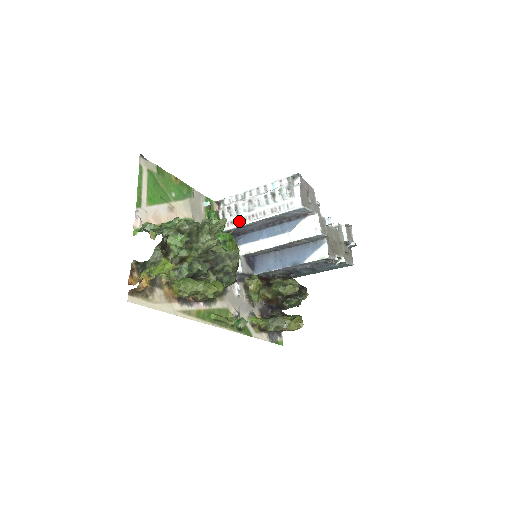
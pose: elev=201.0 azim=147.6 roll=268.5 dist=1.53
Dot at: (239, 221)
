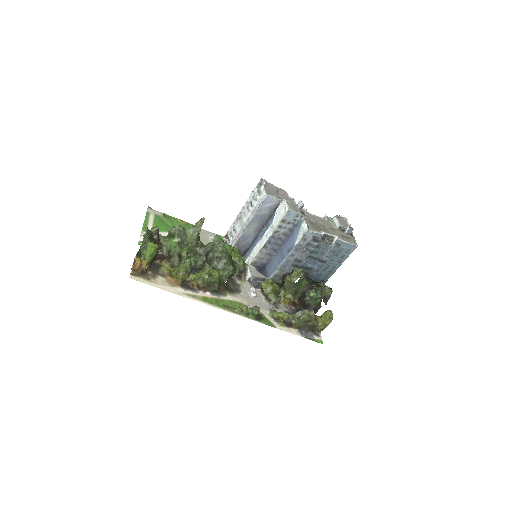
Dot at: (237, 236)
